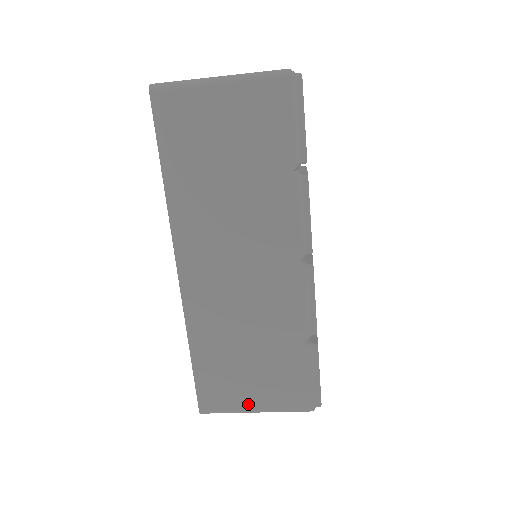
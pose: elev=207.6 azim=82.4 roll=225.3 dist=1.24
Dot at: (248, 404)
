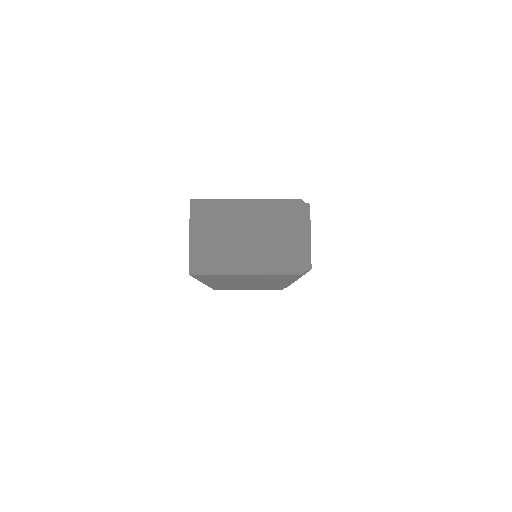
Dot at: occluded
